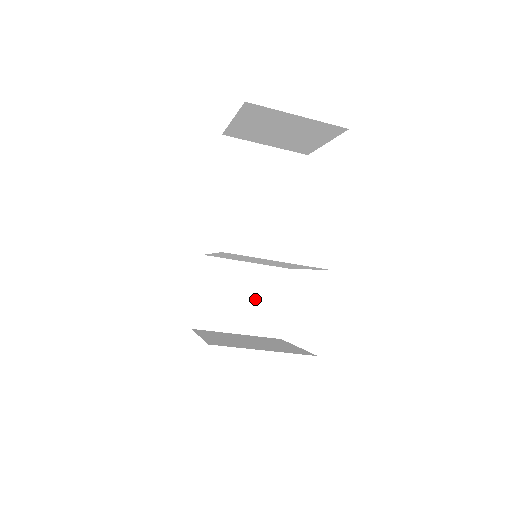
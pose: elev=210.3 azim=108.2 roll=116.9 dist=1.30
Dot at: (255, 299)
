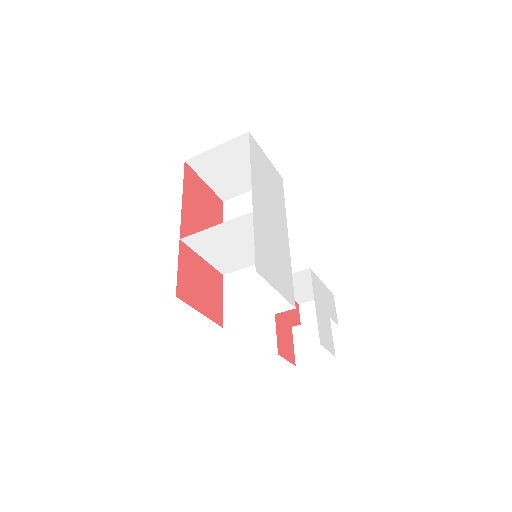
Dot at: (266, 287)
